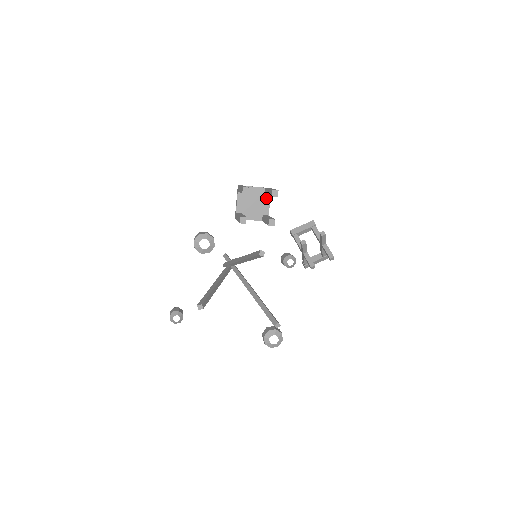
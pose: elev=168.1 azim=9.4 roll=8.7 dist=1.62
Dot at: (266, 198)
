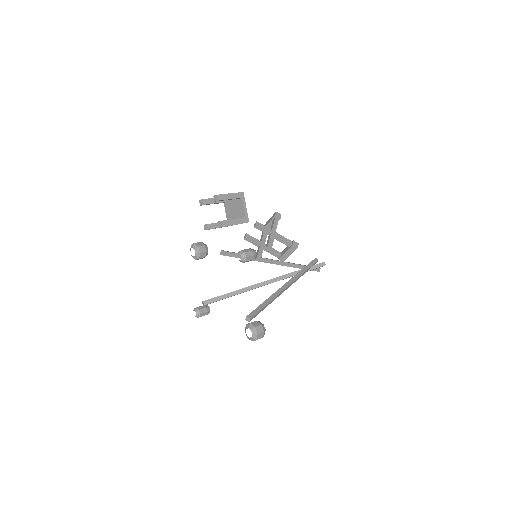
Dot at: (240, 202)
